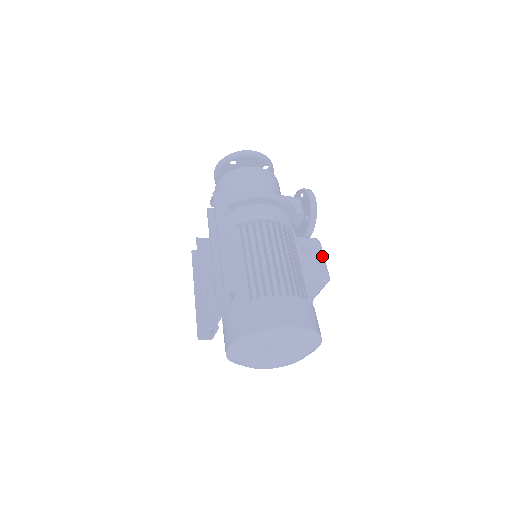
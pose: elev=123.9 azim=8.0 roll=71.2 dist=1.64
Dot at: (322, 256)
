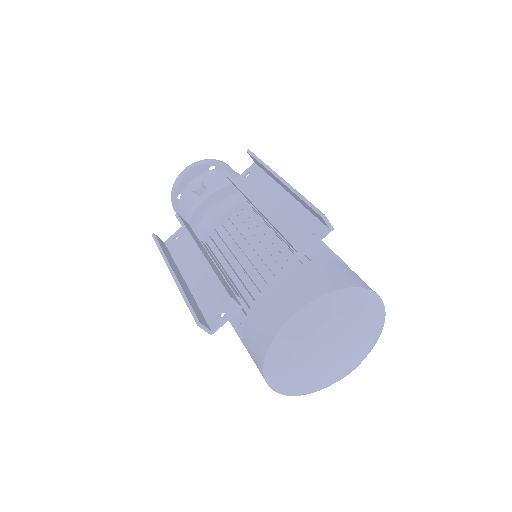
Dot at: occluded
